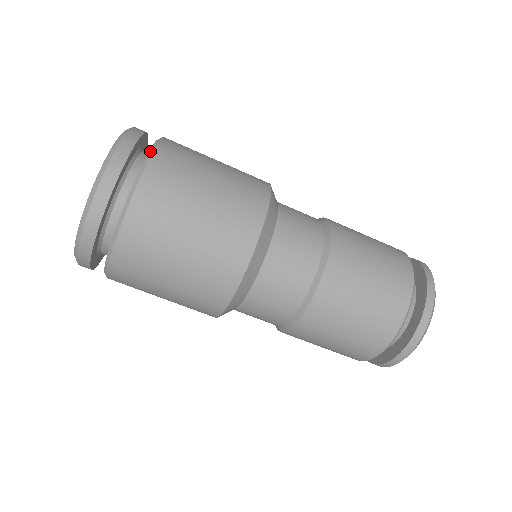
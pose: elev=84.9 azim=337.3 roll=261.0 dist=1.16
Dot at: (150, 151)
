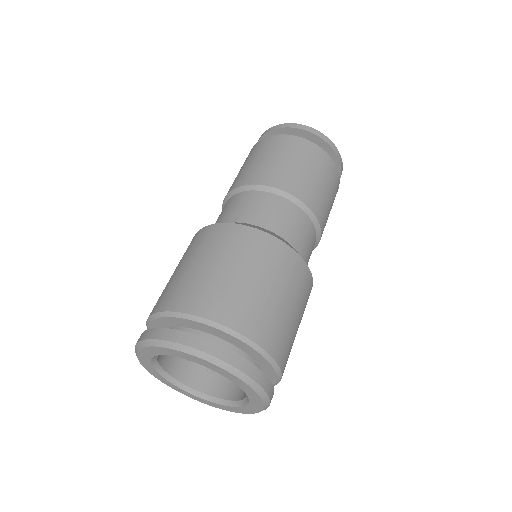
Dot at: (214, 326)
